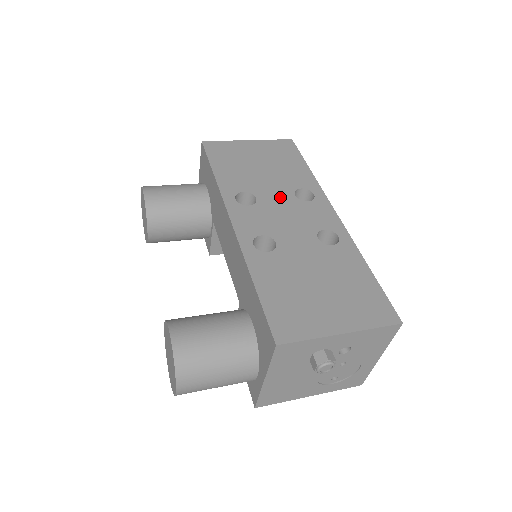
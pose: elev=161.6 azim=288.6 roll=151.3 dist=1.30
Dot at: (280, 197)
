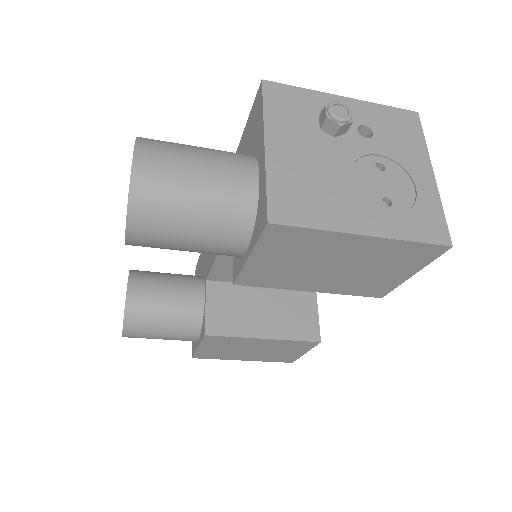
Dot at: occluded
